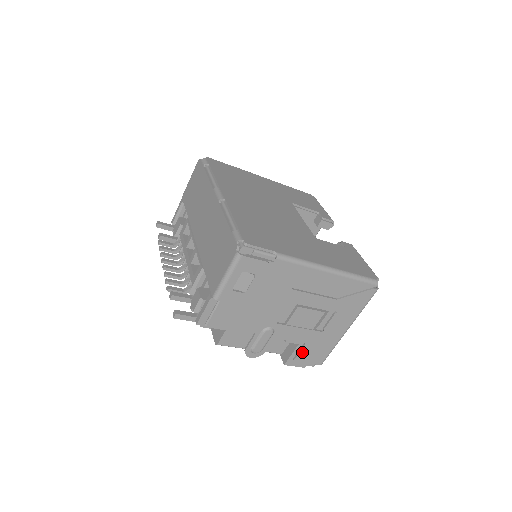
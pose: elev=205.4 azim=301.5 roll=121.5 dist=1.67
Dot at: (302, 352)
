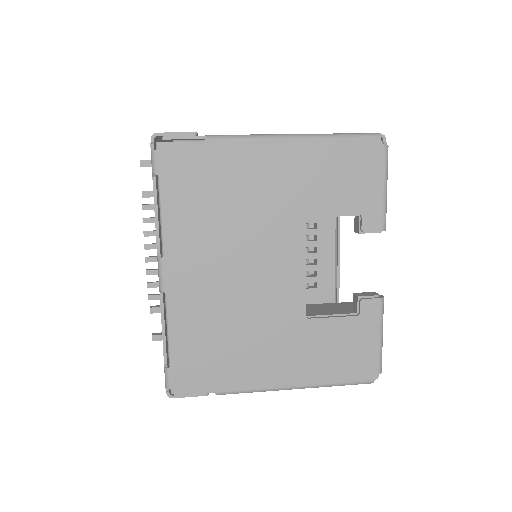
Dot at: occluded
